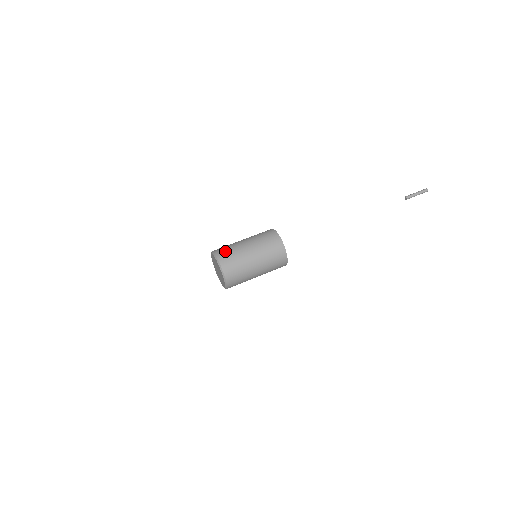
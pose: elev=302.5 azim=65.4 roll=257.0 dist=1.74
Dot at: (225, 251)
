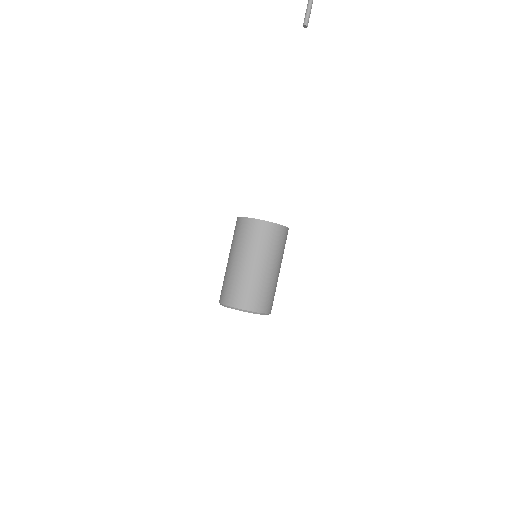
Dot at: (230, 292)
